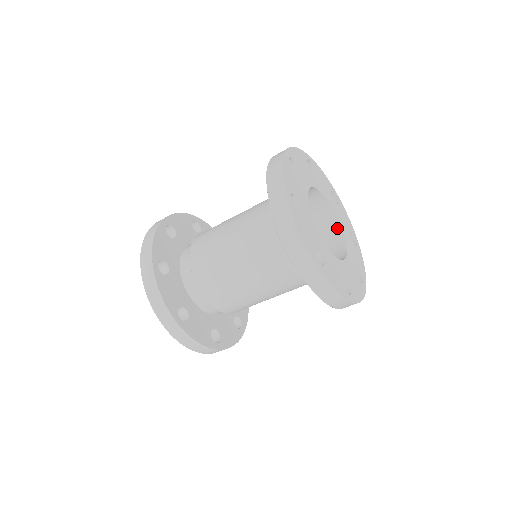
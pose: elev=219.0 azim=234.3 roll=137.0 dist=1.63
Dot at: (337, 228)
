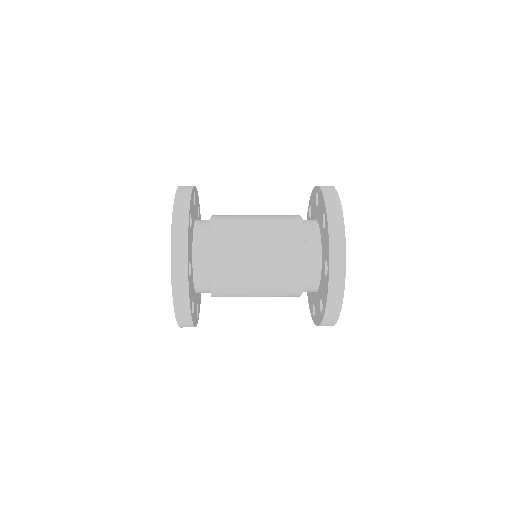
Dot at: occluded
